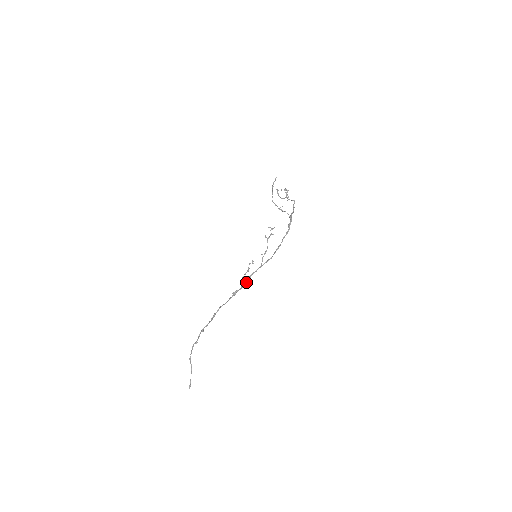
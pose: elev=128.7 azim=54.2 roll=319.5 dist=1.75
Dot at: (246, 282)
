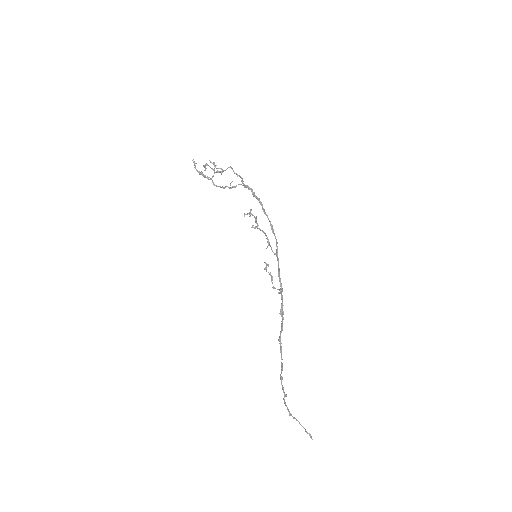
Dot at: (282, 290)
